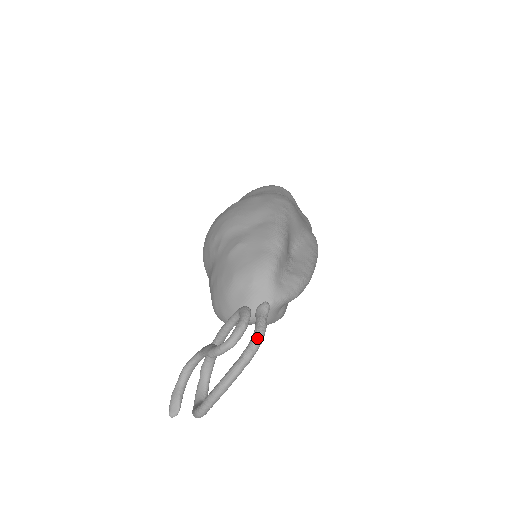
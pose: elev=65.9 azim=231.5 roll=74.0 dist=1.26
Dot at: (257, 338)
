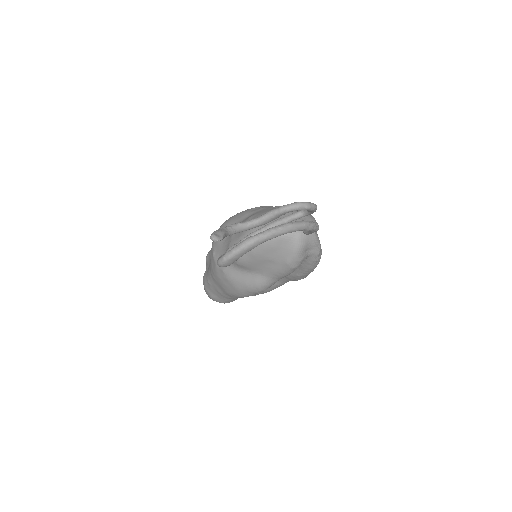
Dot at: (317, 223)
